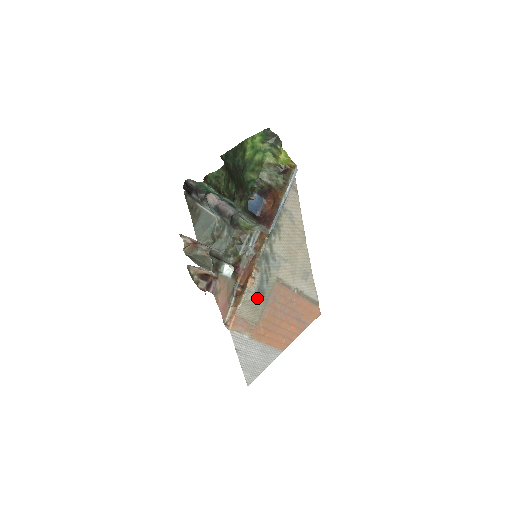
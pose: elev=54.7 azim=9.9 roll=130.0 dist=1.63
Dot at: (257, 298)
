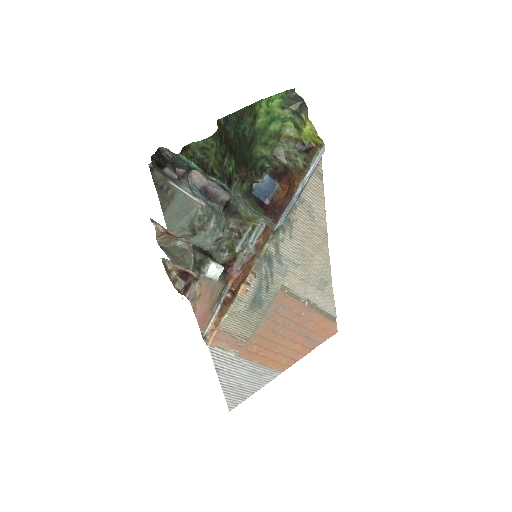
Dot at: (251, 309)
